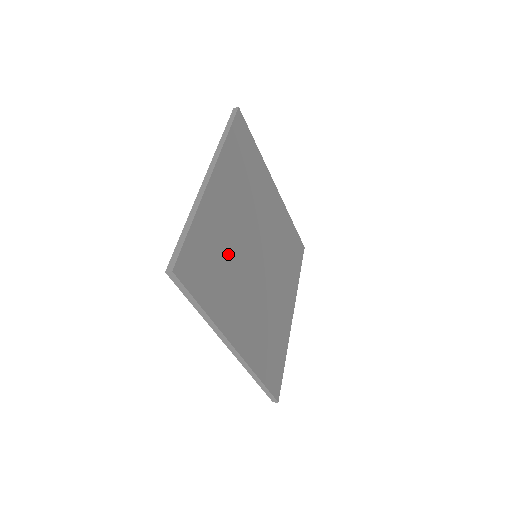
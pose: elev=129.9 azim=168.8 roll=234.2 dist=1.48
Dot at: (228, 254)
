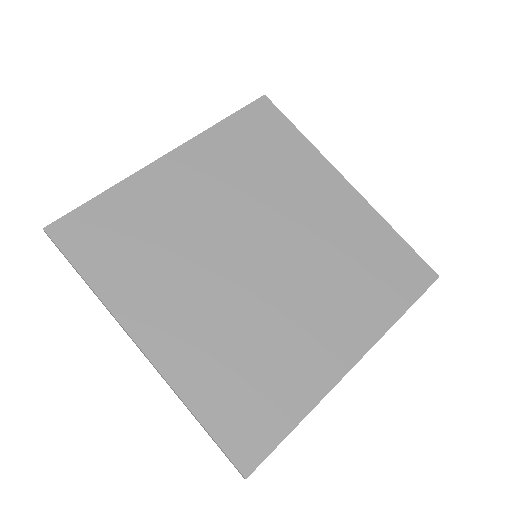
Dot at: (244, 340)
